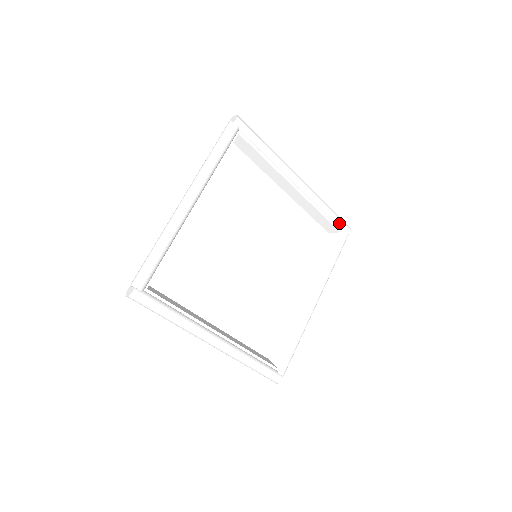
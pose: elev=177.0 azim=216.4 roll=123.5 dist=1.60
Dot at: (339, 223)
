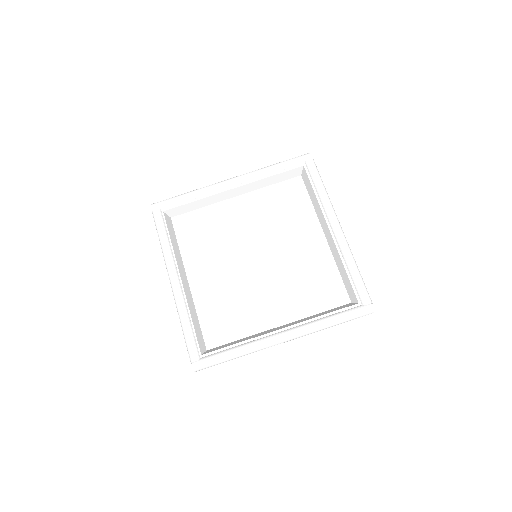
Dot at: (294, 163)
